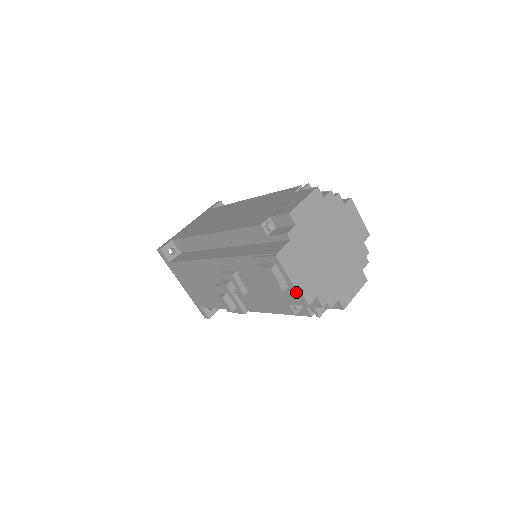
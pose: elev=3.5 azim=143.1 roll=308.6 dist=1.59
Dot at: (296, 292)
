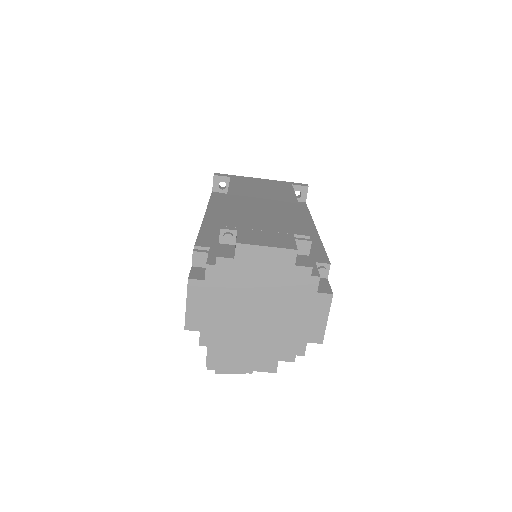
Dot at: occluded
